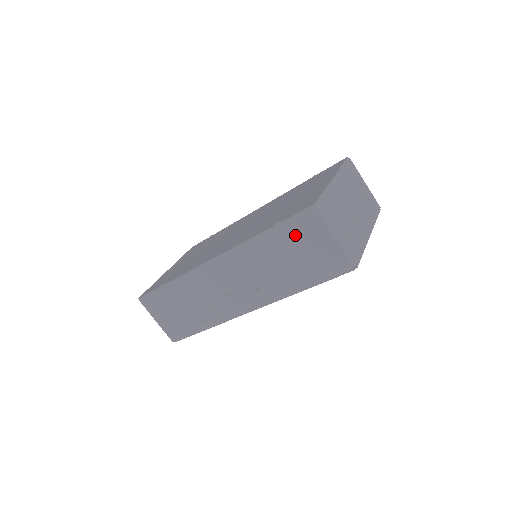
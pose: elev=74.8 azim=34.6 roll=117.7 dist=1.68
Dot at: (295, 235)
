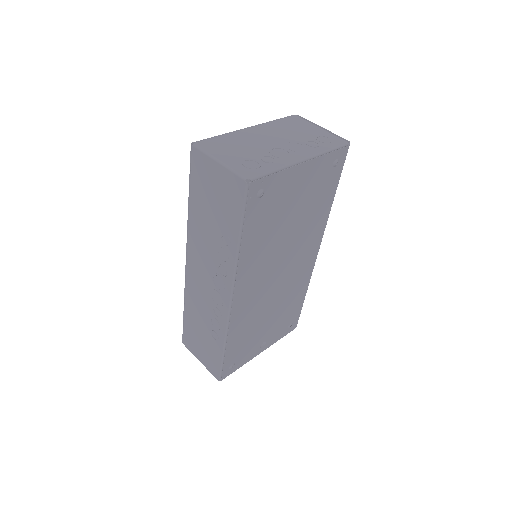
Dot at: (201, 186)
